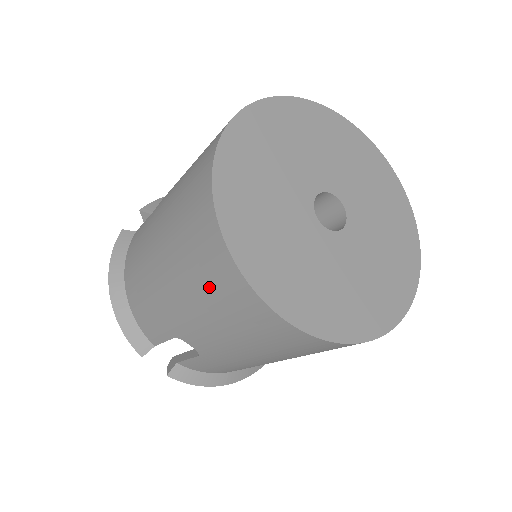
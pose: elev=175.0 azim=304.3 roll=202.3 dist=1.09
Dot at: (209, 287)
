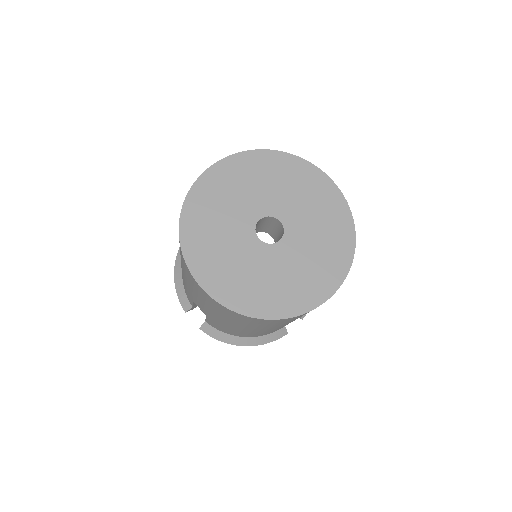
Dot at: (184, 268)
